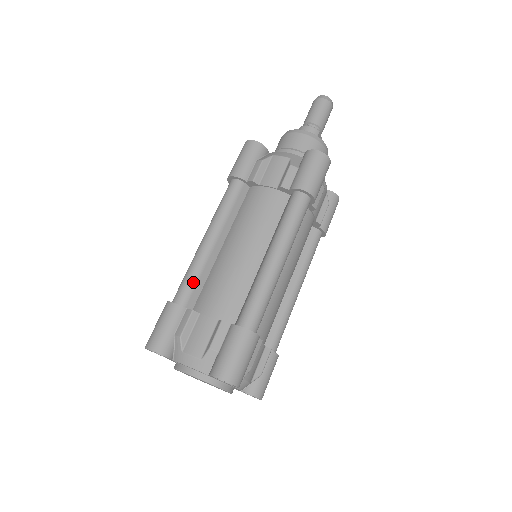
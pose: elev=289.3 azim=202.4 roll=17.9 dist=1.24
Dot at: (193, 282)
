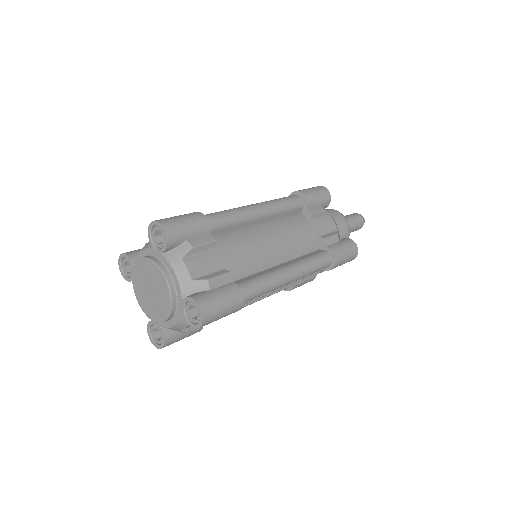
Dot at: occluded
